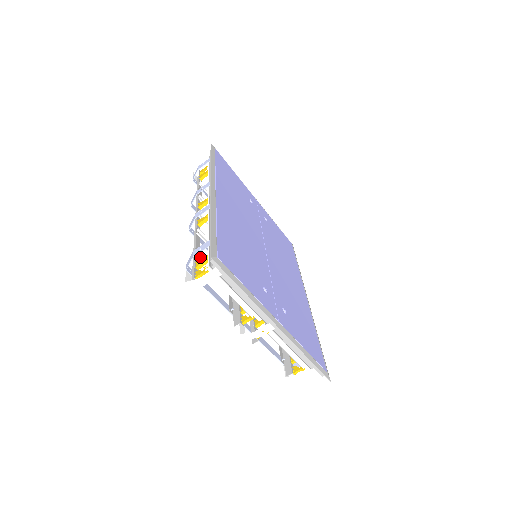
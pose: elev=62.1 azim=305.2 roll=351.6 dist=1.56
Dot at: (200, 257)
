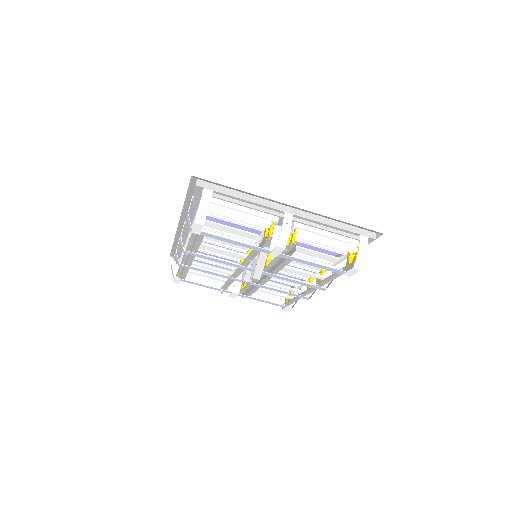
Dot at: occluded
